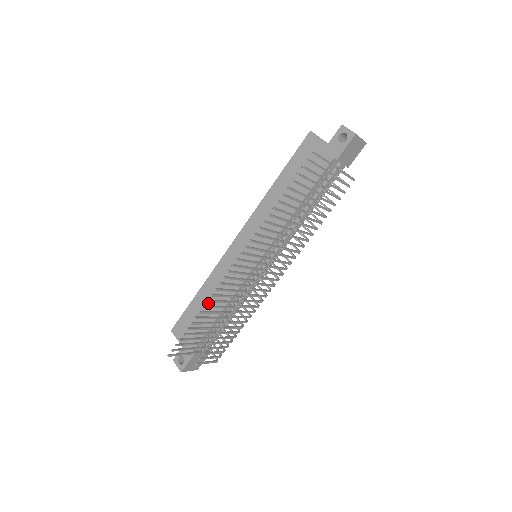
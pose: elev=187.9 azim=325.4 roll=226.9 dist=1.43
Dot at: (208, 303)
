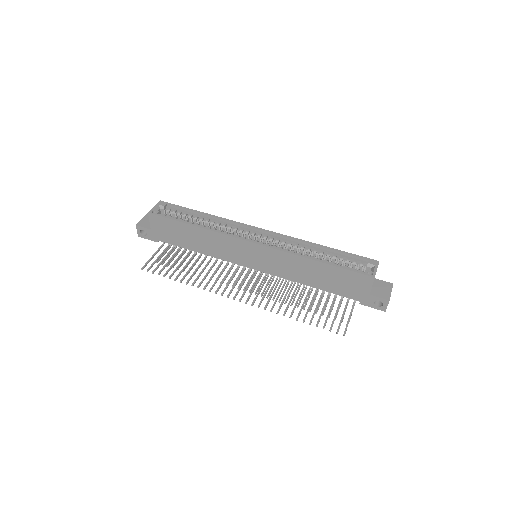
Dot at: (195, 239)
